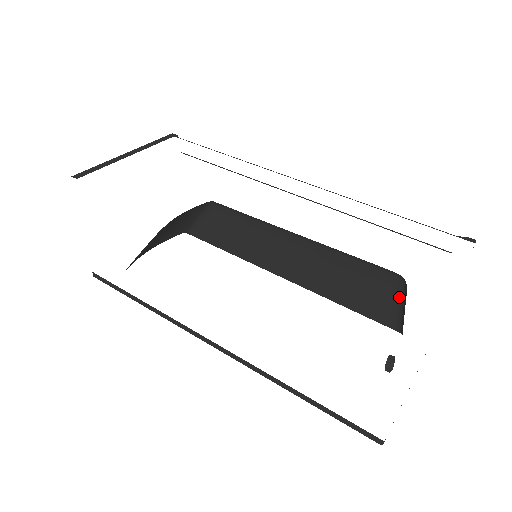
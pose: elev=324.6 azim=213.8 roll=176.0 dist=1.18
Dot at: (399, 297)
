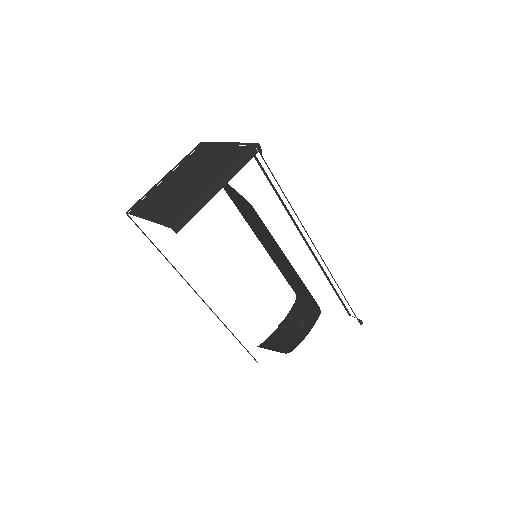
Dot at: (311, 303)
